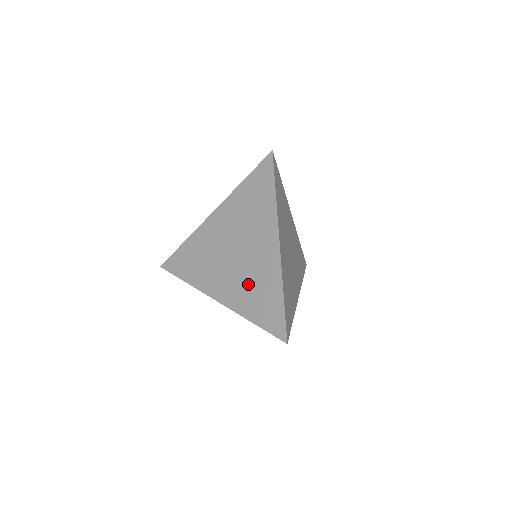
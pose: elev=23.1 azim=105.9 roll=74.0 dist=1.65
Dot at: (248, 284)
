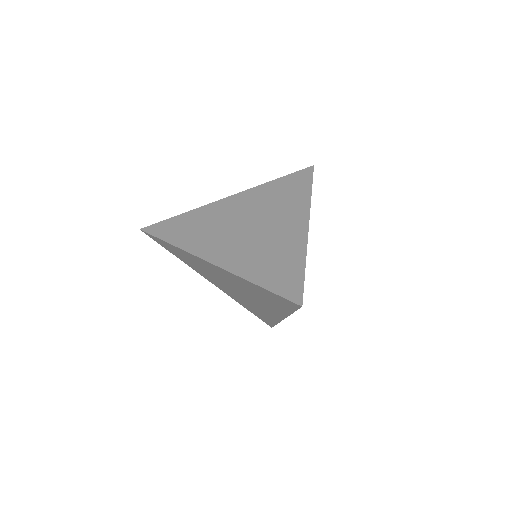
Dot at: (260, 251)
